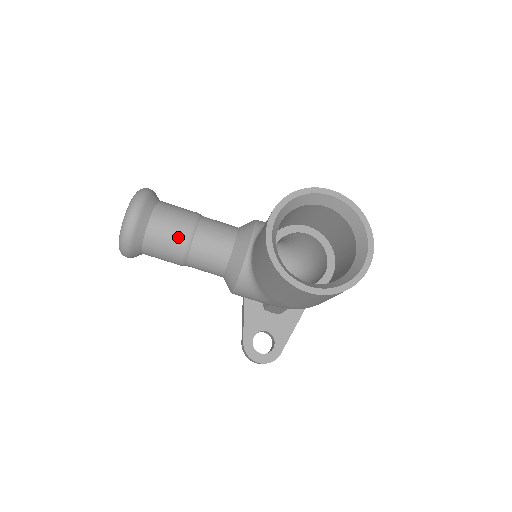
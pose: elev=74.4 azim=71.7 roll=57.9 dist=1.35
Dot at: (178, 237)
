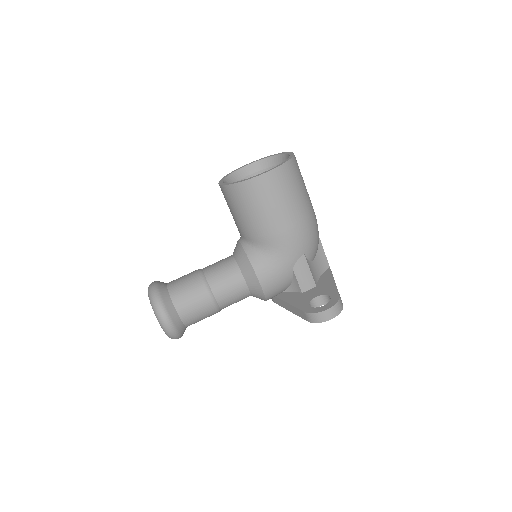
Dot at: (192, 278)
